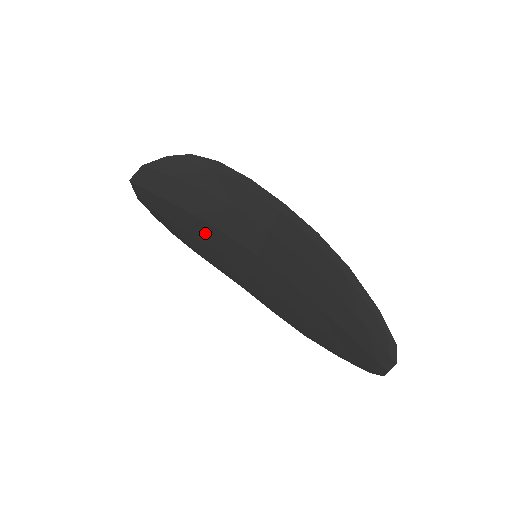
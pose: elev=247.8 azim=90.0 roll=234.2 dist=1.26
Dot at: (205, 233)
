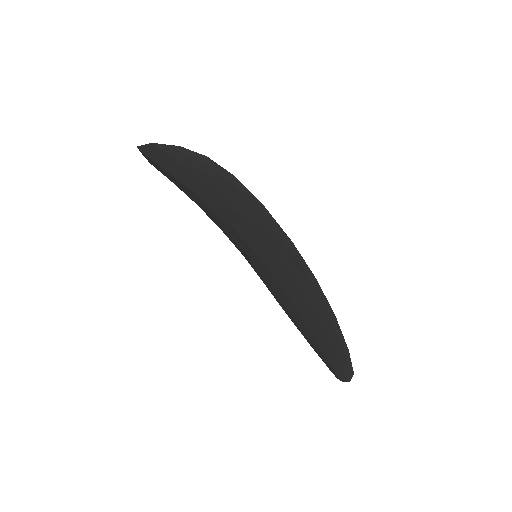
Dot at: (211, 213)
